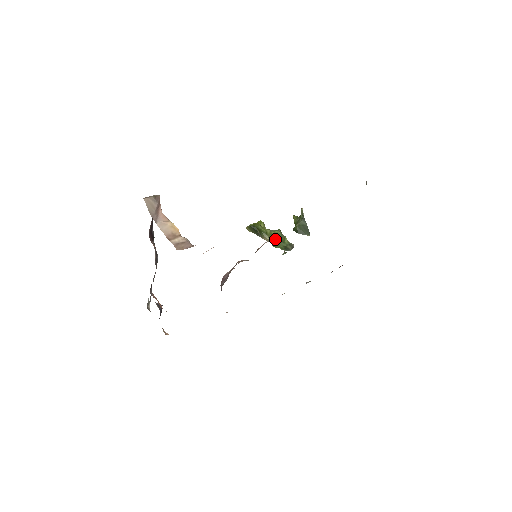
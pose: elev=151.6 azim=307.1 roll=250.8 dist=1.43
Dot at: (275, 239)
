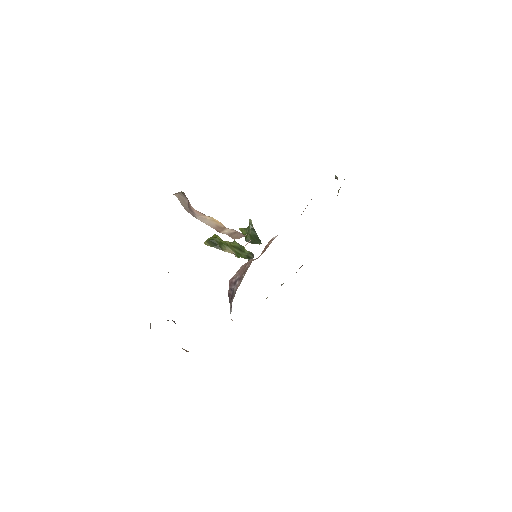
Dot at: (236, 250)
